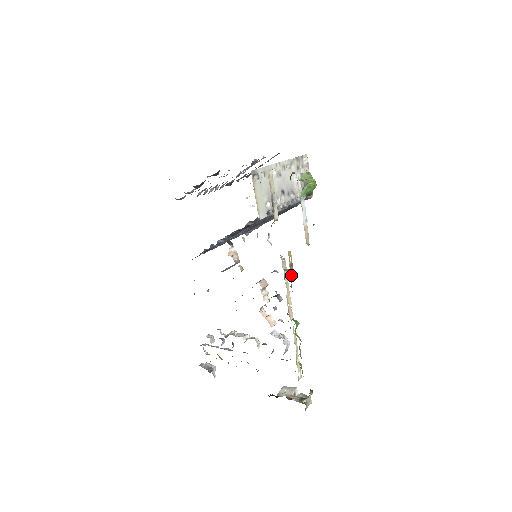
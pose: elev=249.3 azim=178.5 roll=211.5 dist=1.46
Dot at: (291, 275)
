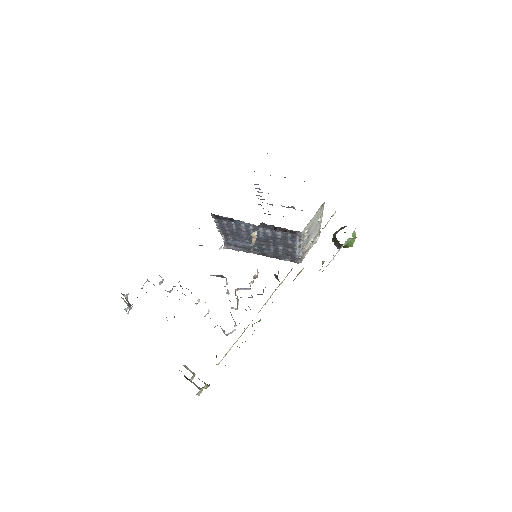
Dot at: occluded
